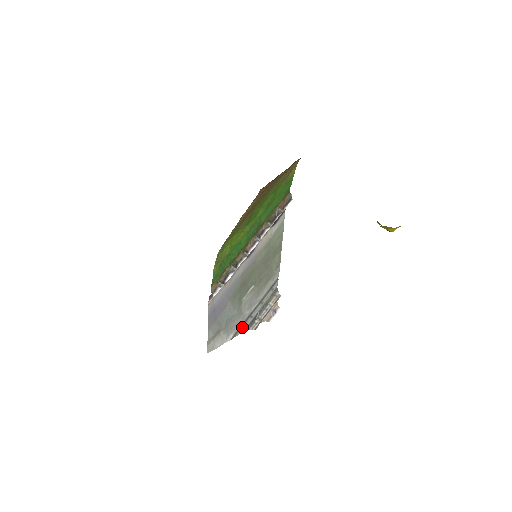
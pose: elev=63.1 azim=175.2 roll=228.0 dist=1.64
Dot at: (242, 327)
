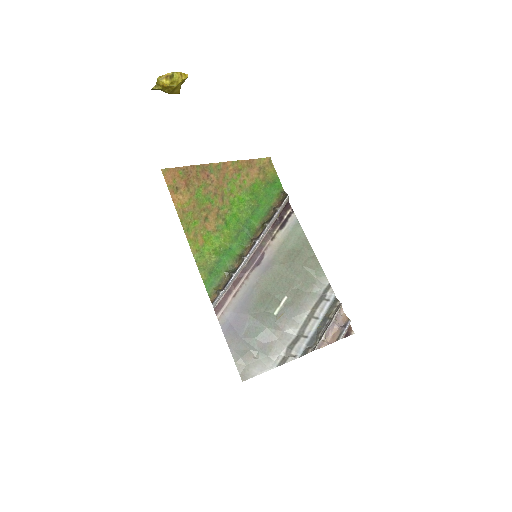
Dot at: (292, 350)
